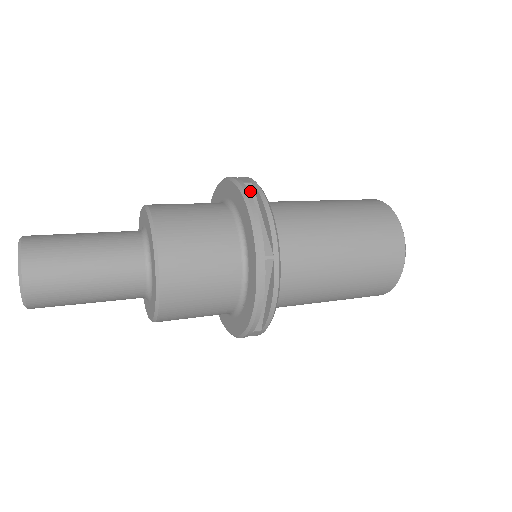
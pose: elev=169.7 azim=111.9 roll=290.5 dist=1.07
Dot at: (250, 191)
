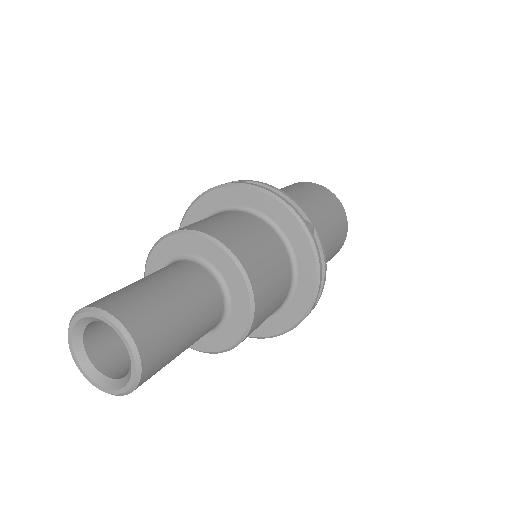
Dot at: occluded
